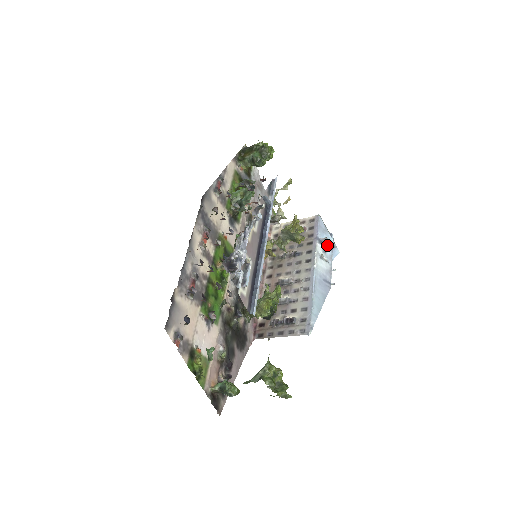
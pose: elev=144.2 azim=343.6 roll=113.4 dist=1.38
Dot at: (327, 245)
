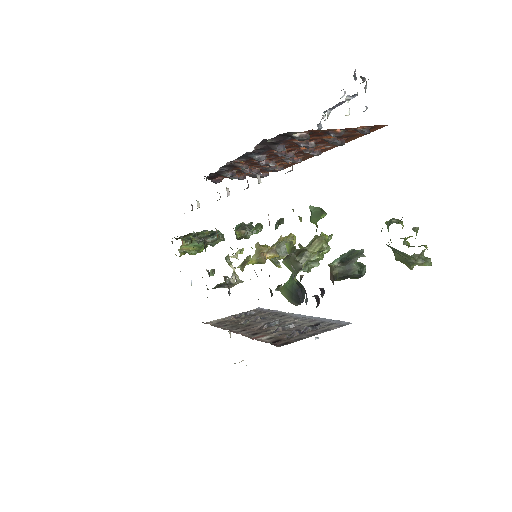
Dot at: occluded
